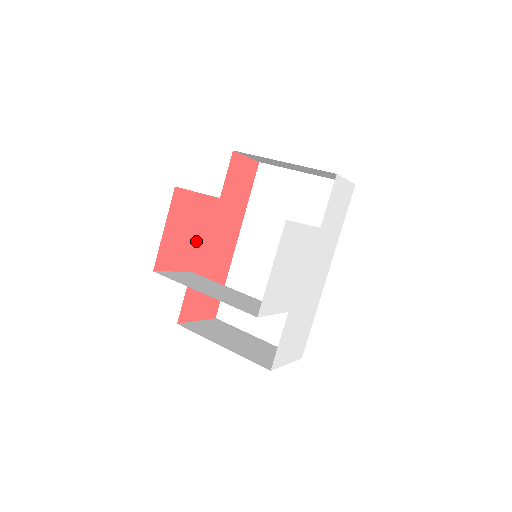
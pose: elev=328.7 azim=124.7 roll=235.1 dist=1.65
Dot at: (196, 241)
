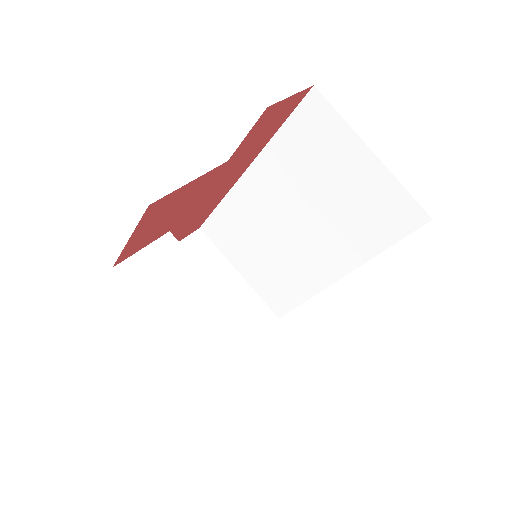
Dot at: (180, 211)
